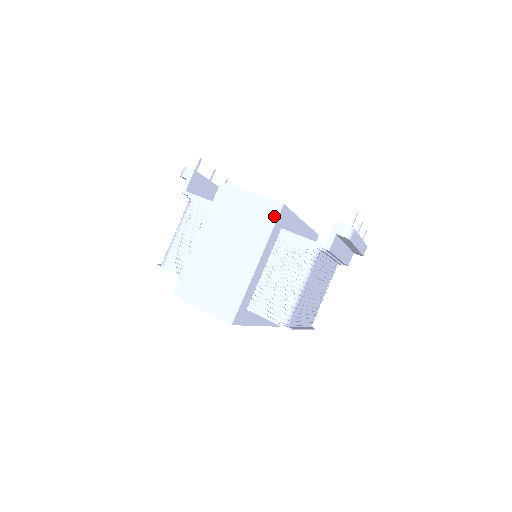
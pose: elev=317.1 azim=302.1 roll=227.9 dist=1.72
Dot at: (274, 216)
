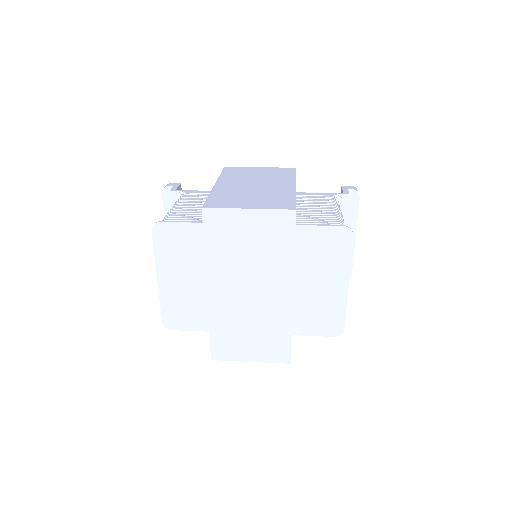
Dot at: (291, 171)
